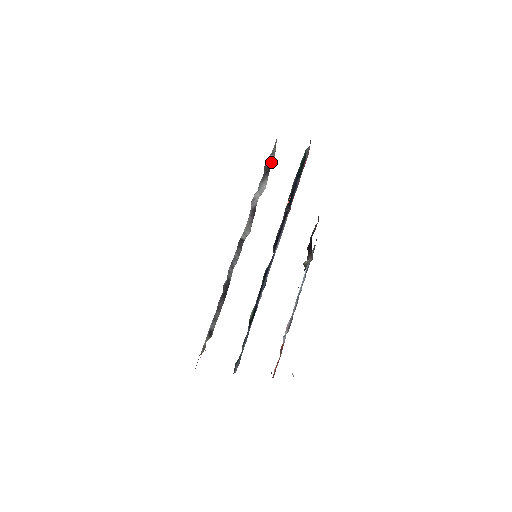
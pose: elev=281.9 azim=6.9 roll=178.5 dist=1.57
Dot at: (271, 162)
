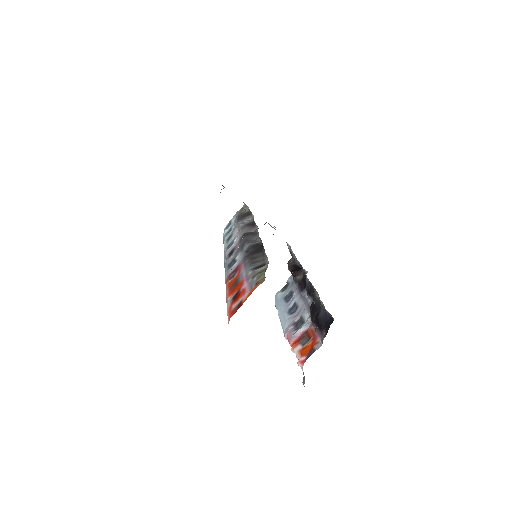
Dot at: (226, 229)
